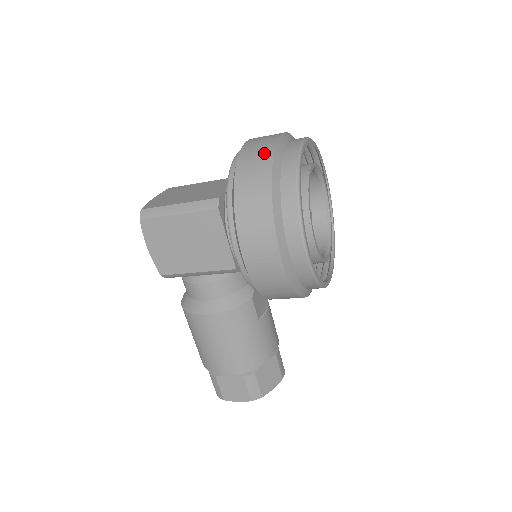
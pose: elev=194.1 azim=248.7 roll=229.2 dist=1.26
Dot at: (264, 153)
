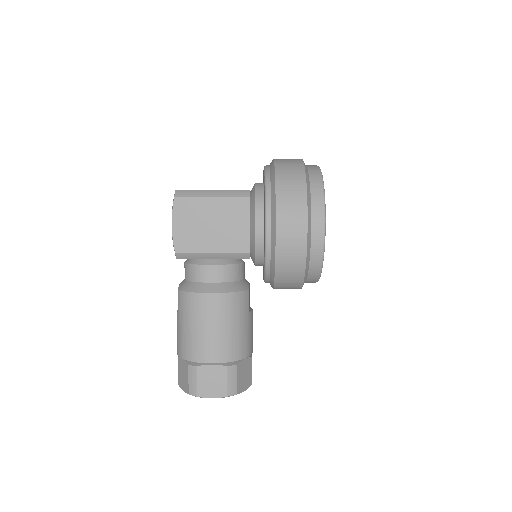
Dot at: (295, 161)
